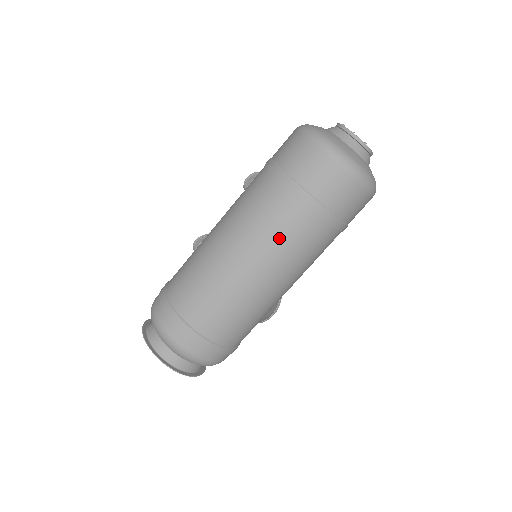
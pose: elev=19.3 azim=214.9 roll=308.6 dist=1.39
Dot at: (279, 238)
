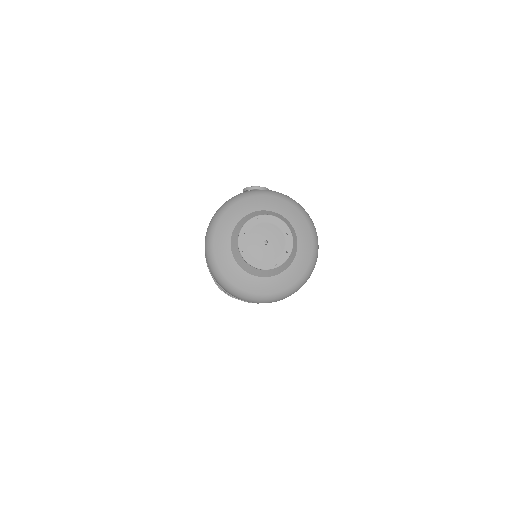
Dot at: occluded
